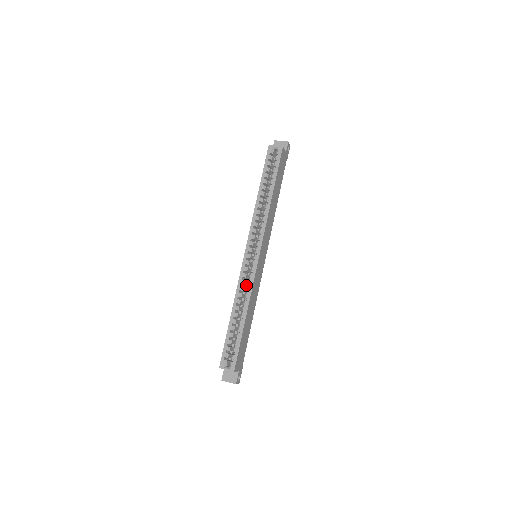
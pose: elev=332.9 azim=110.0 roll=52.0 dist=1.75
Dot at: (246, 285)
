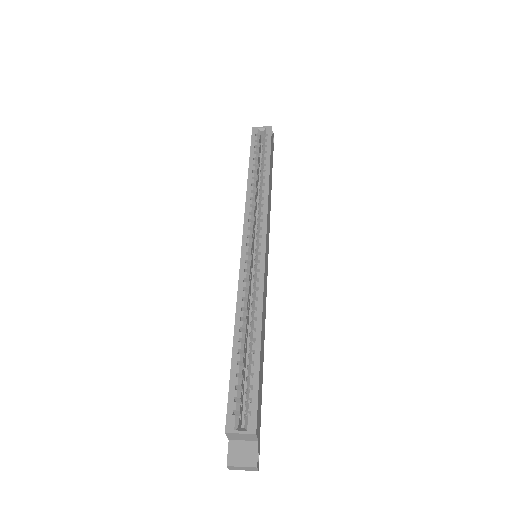
Dot at: (249, 294)
